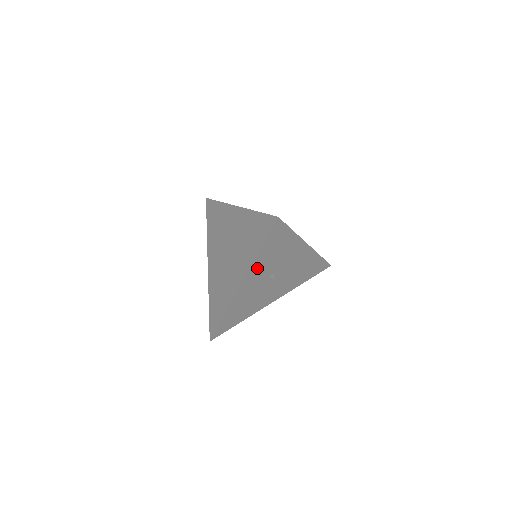
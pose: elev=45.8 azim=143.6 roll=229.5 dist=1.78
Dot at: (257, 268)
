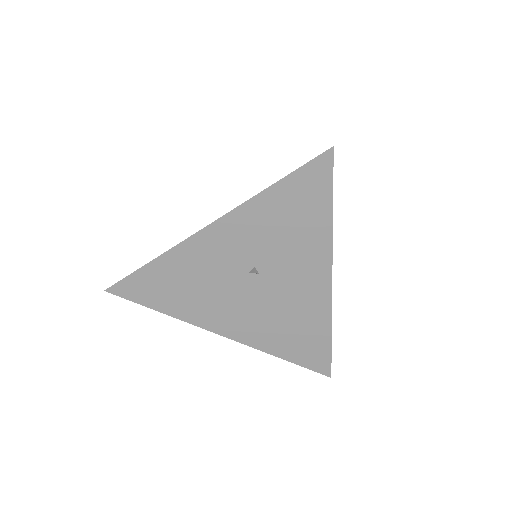
Dot at: (248, 221)
